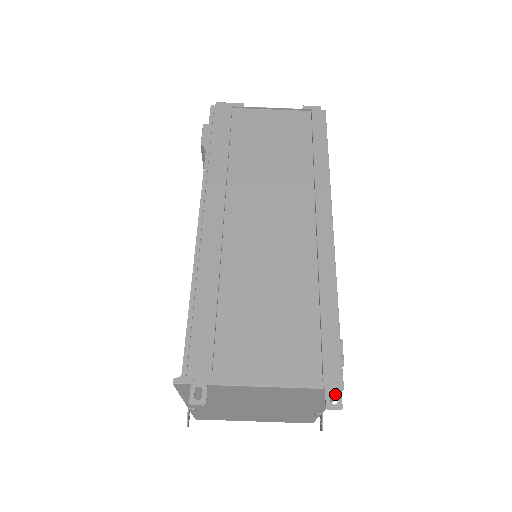
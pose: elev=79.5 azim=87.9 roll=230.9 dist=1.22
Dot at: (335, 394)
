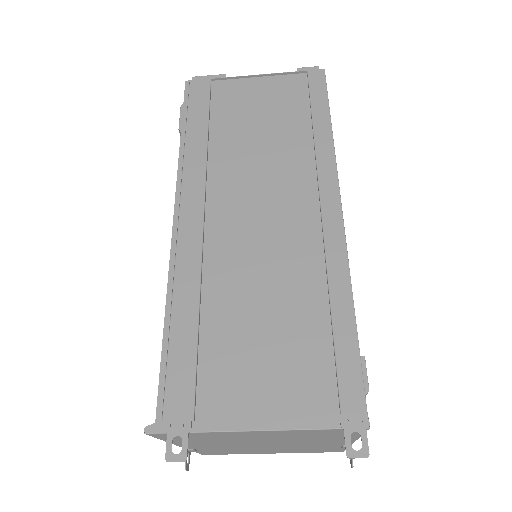
Dot at: occluded
